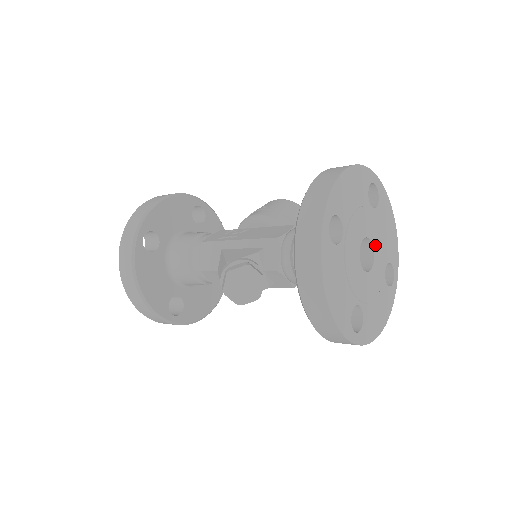
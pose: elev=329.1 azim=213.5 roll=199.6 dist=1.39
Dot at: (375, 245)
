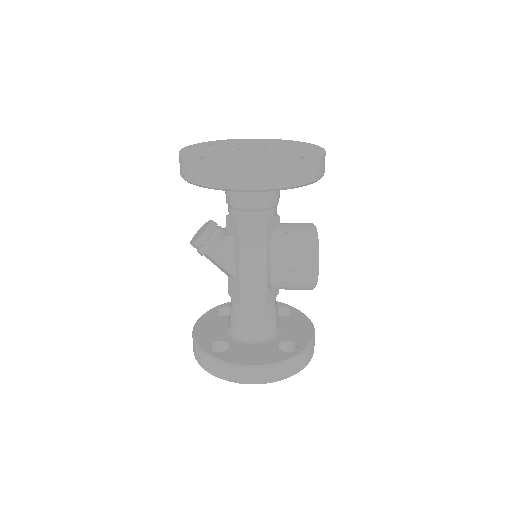
Dot at: (271, 149)
